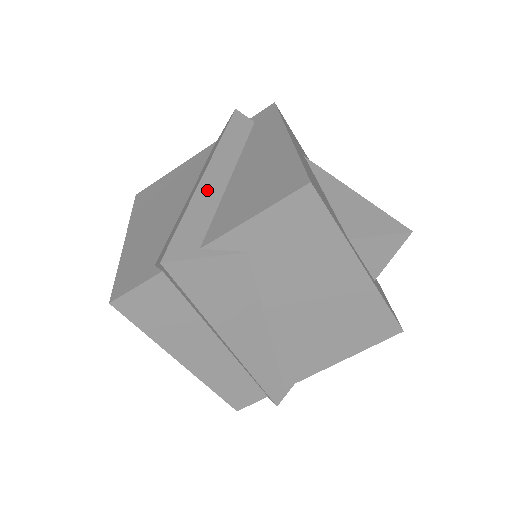
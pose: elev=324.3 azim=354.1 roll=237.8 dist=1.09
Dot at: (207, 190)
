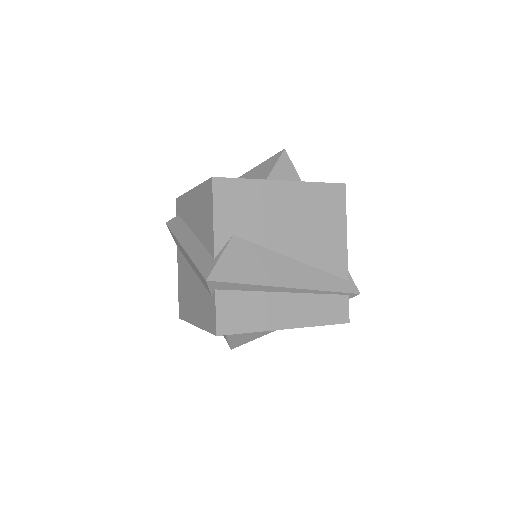
Dot at: (191, 248)
